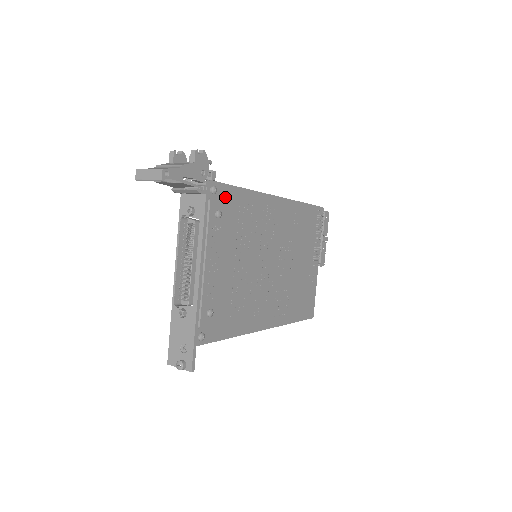
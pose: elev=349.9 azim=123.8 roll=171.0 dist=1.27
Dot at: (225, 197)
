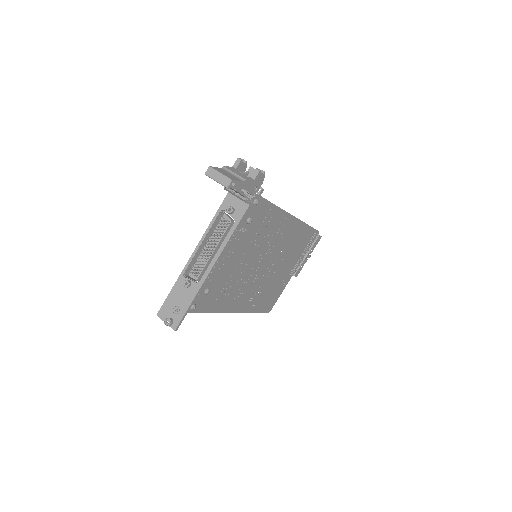
Dot at: (260, 209)
